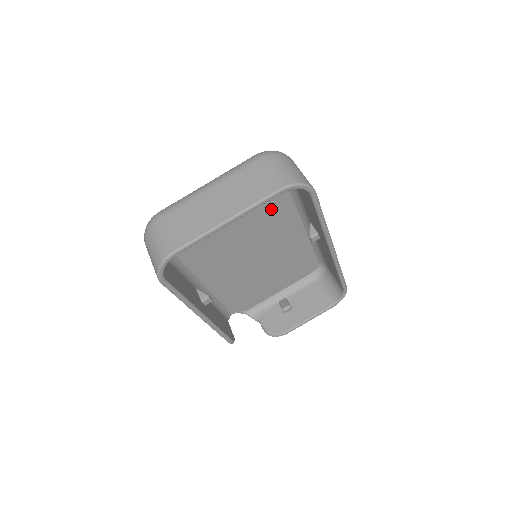
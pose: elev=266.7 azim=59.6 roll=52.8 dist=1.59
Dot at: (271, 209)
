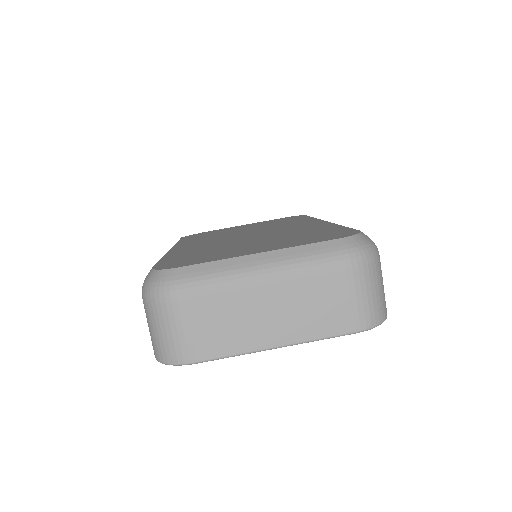
Dot at: occluded
